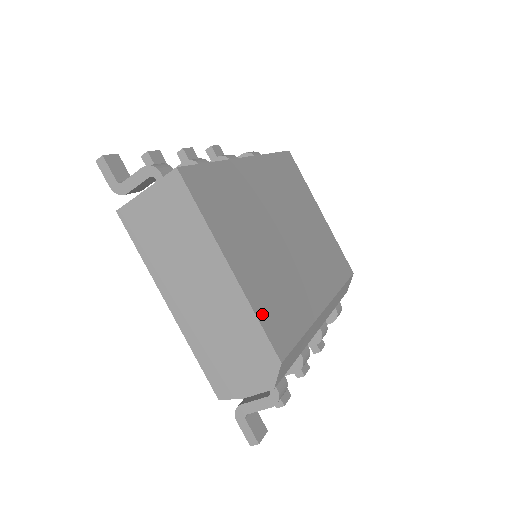
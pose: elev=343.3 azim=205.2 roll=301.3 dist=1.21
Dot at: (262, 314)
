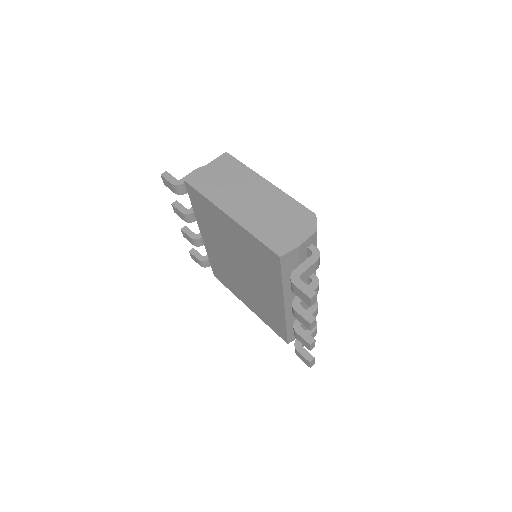
Dot at: occluded
